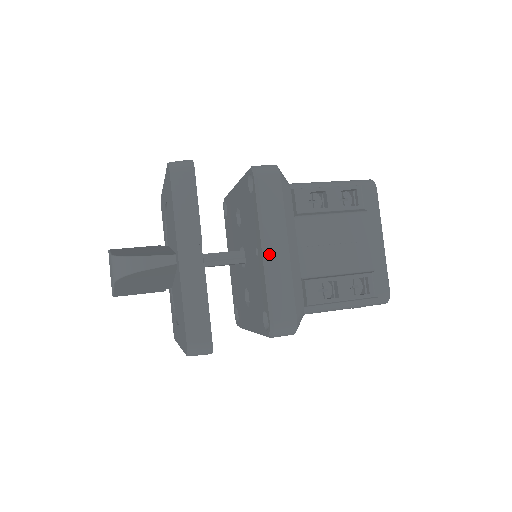
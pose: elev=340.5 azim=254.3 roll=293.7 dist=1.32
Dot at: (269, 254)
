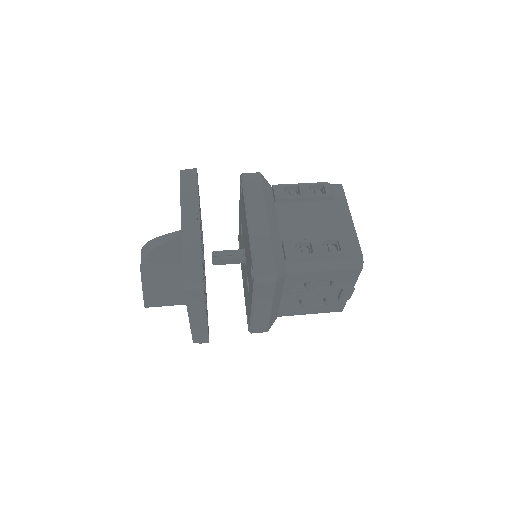
Dot at: (252, 221)
